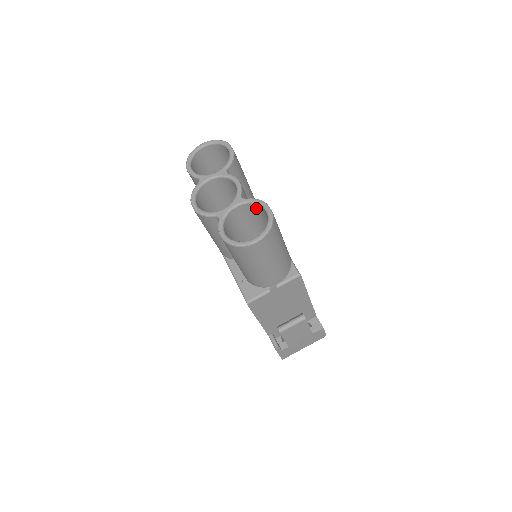
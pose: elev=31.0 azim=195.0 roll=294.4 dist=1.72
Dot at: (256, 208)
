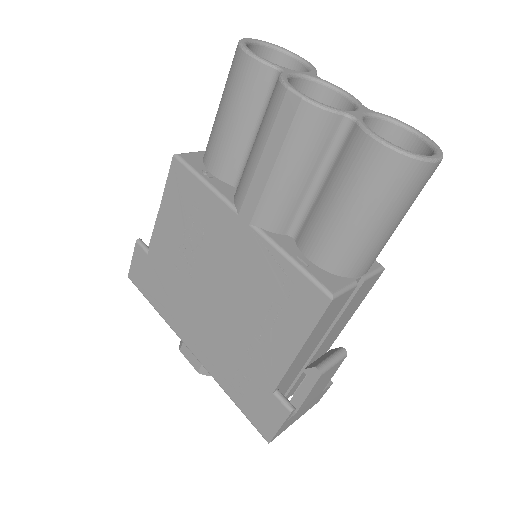
Dot at: (384, 132)
